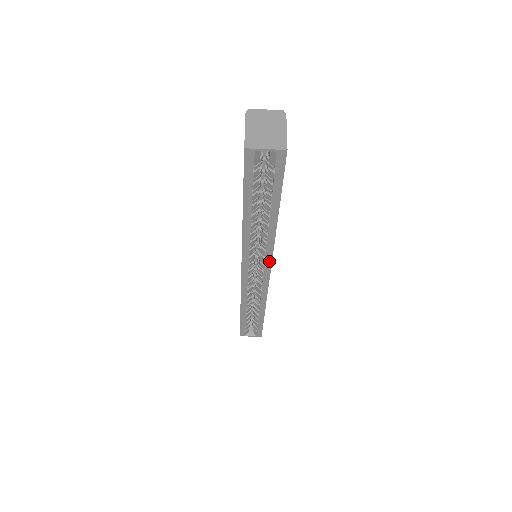
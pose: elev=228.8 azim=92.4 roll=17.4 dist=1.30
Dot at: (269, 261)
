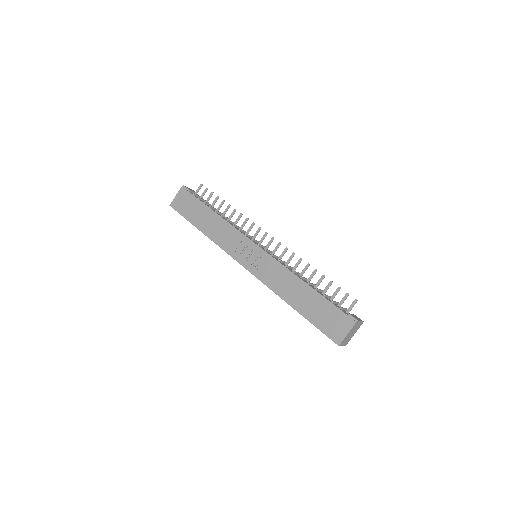
Dot at: occluded
